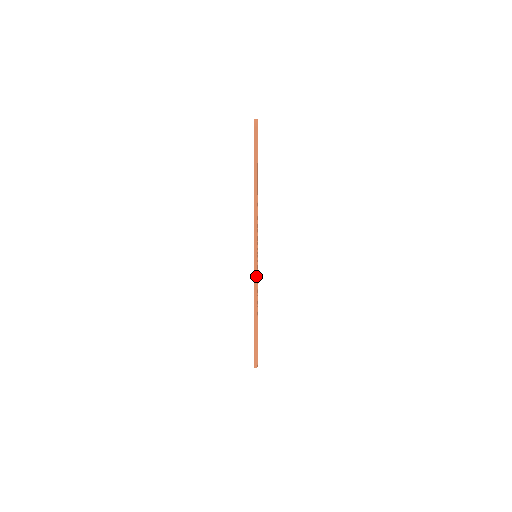
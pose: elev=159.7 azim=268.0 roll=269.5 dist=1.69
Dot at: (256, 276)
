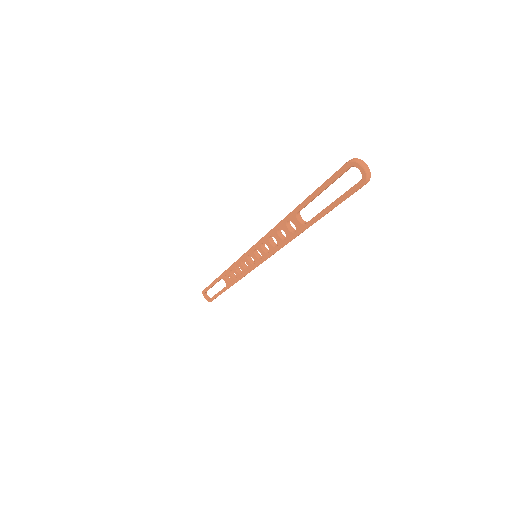
Dot at: occluded
